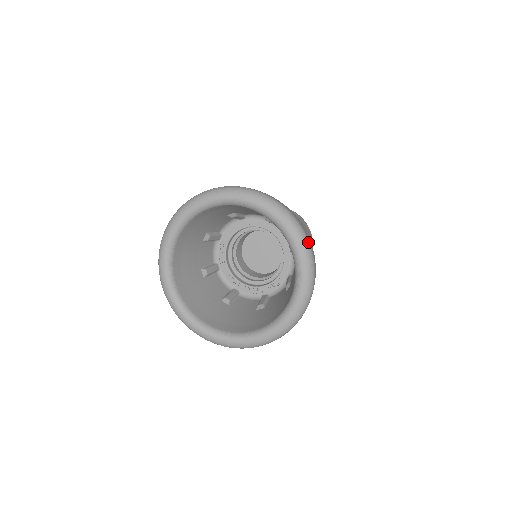
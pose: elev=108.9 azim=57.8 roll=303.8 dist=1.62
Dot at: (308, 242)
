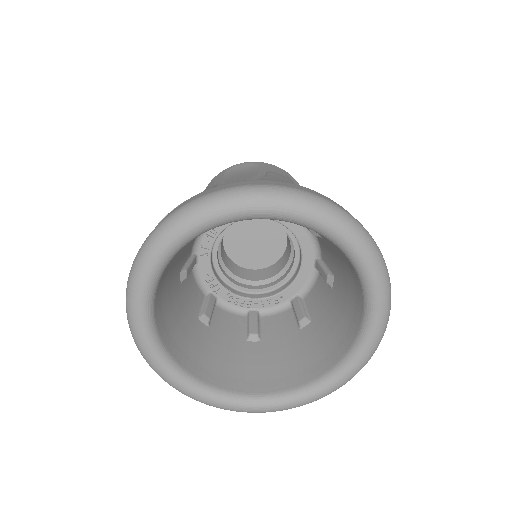
Dot at: (390, 307)
